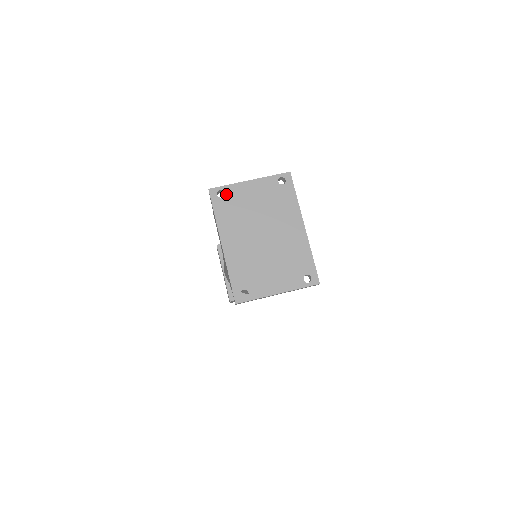
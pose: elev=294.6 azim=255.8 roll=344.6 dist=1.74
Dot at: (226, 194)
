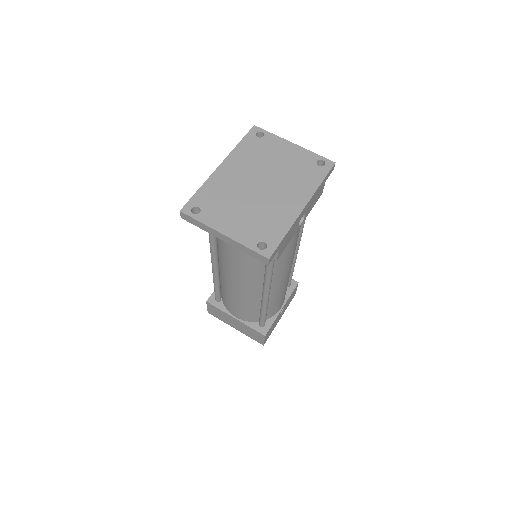
Dot at: (264, 138)
